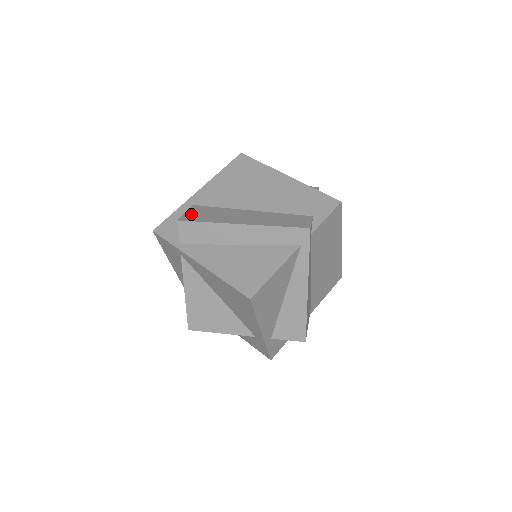
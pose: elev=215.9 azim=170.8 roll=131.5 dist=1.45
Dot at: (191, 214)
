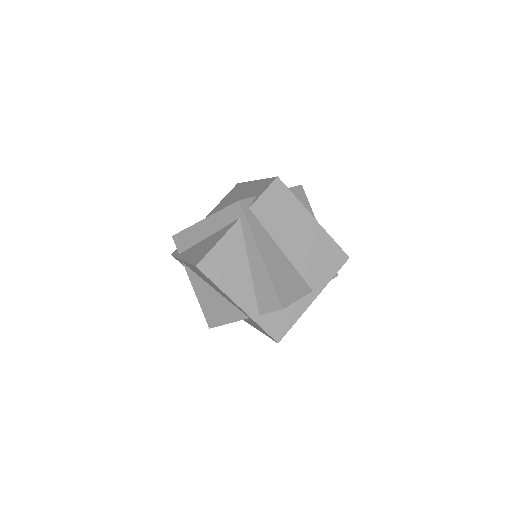
Dot at: occluded
